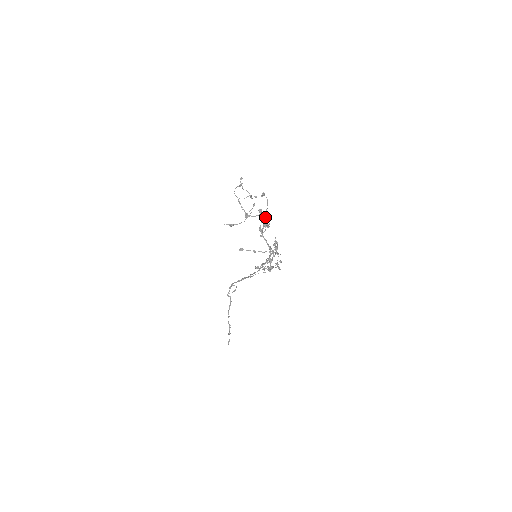
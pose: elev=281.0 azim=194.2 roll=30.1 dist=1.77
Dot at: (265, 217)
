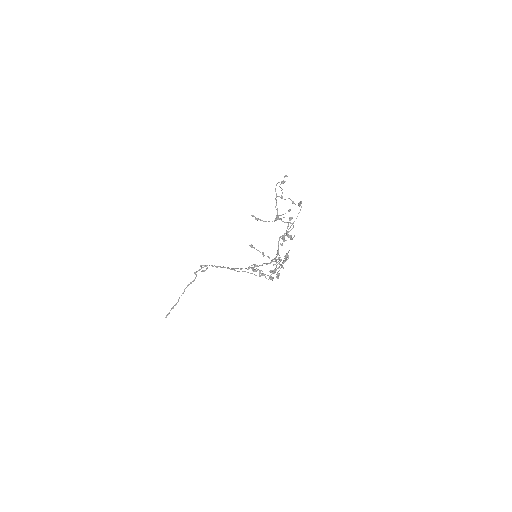
Dot at: occluded
